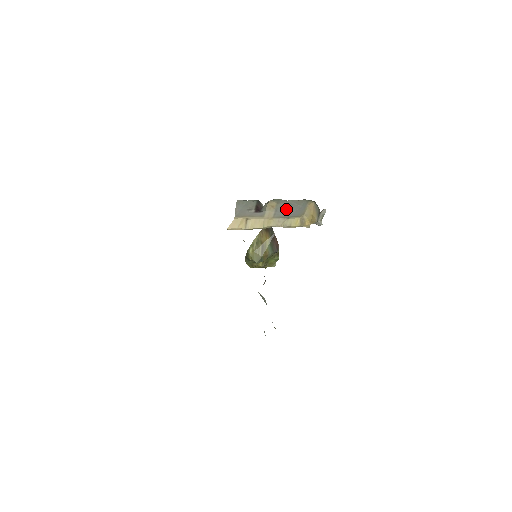
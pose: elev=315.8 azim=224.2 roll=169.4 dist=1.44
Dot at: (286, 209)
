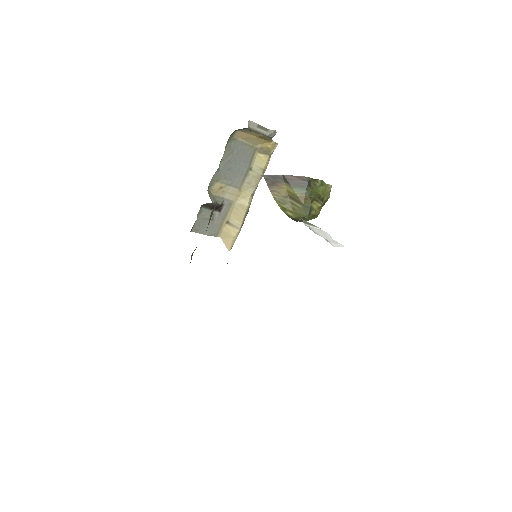
Dot at: (233, 170)
